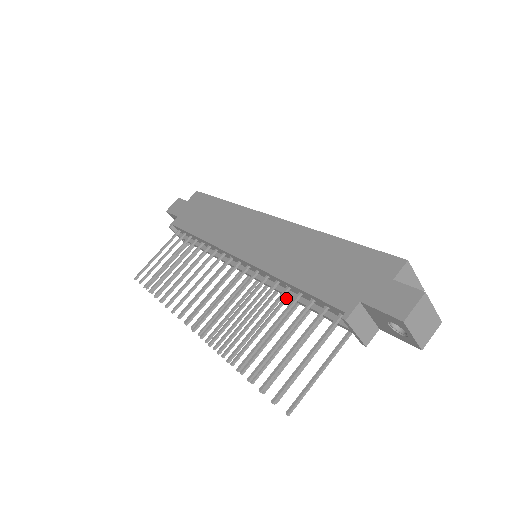
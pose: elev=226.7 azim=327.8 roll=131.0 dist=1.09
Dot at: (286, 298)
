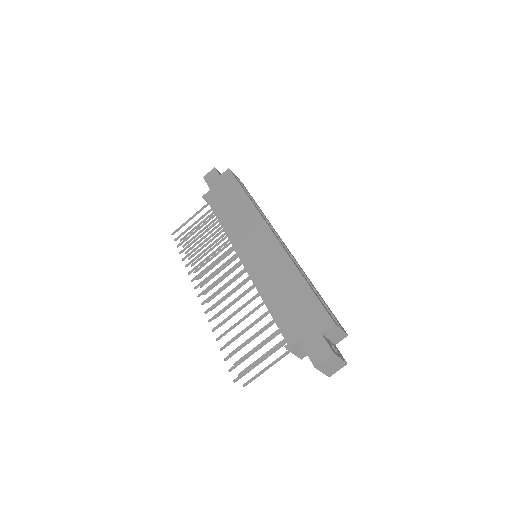
Dot at: occluded
